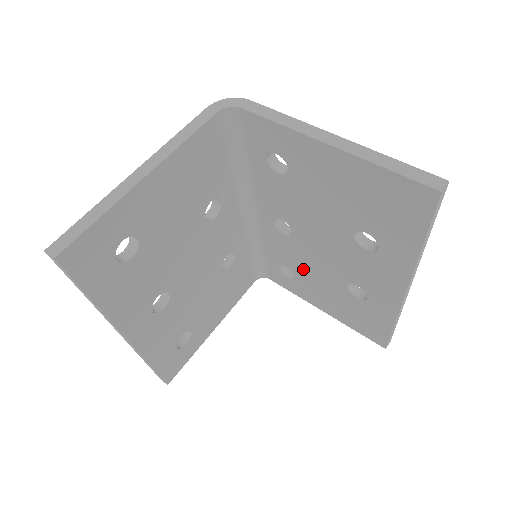
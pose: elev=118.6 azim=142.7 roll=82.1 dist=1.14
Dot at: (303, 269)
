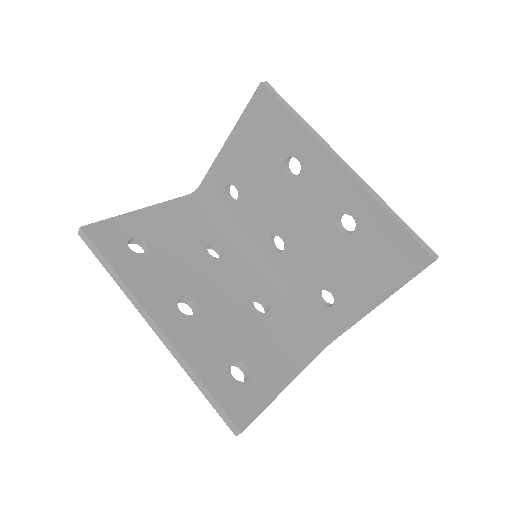
Dot at: (320, 270)
